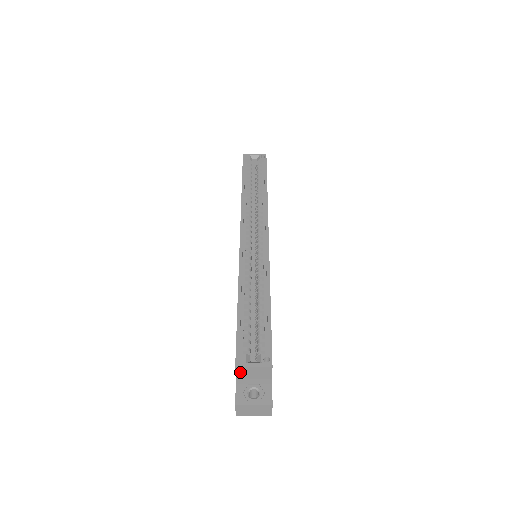
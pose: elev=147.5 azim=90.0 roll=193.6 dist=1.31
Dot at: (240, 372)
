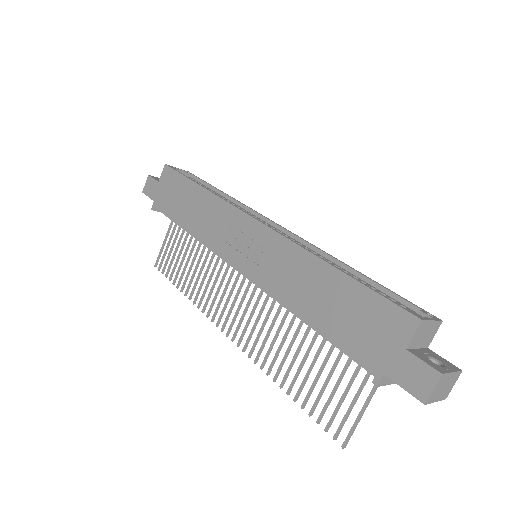
Dot at: (417, 333)
